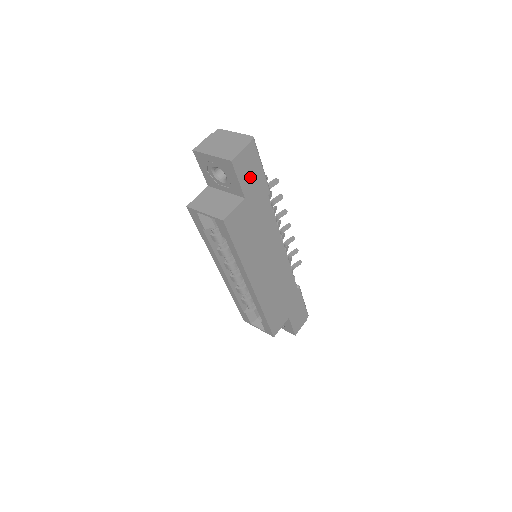
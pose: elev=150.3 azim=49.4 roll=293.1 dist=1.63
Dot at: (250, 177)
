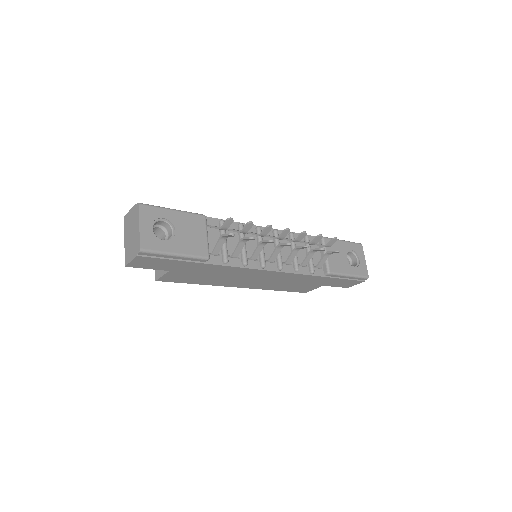
Dot at: (162, 264)
